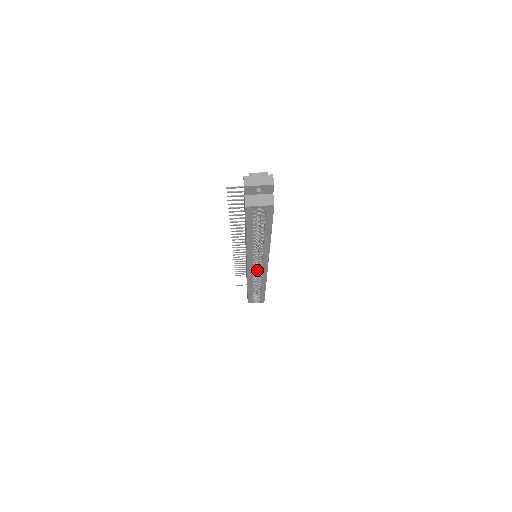
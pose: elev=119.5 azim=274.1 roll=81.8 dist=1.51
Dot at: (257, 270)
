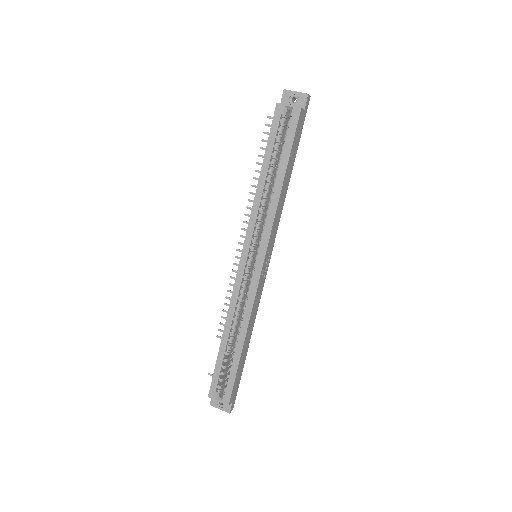
Dot at: occluded
